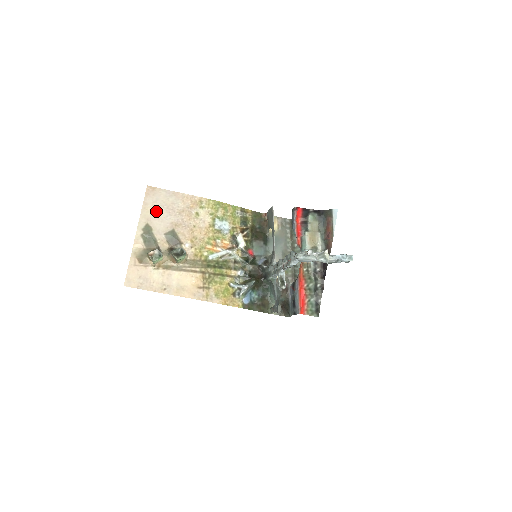
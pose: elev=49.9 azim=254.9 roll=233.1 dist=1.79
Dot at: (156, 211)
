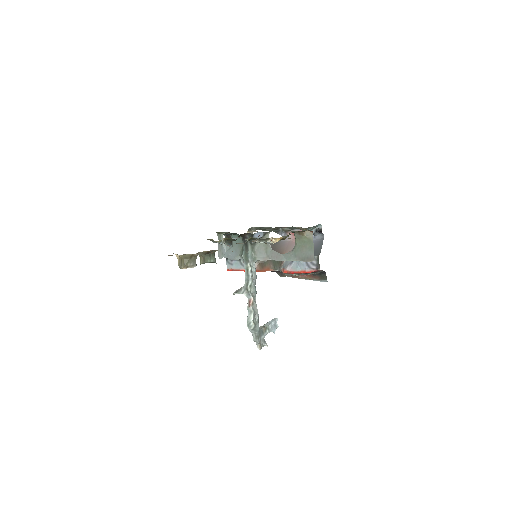
Dot at: occluded
